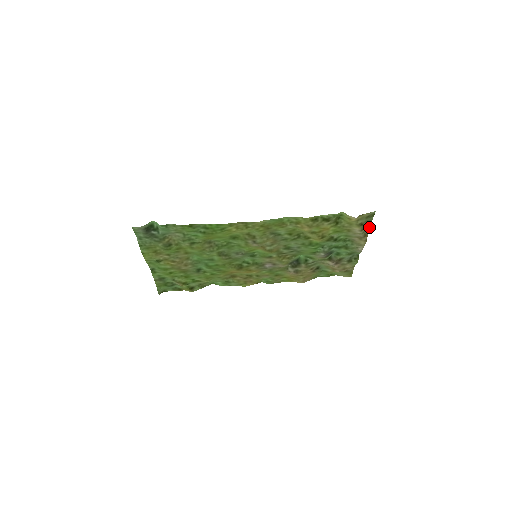
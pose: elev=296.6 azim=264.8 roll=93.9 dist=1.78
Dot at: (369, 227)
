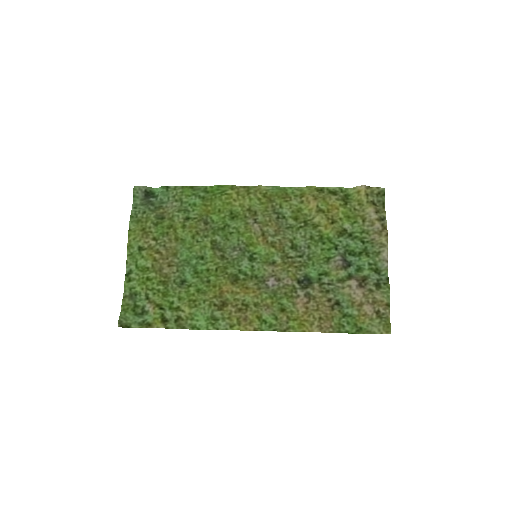
Dot at: (385, 215)
